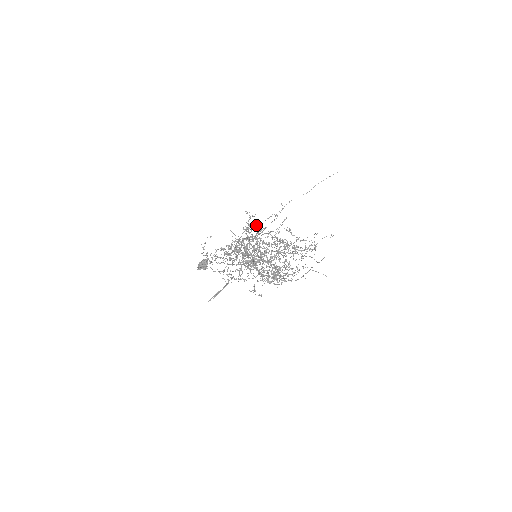
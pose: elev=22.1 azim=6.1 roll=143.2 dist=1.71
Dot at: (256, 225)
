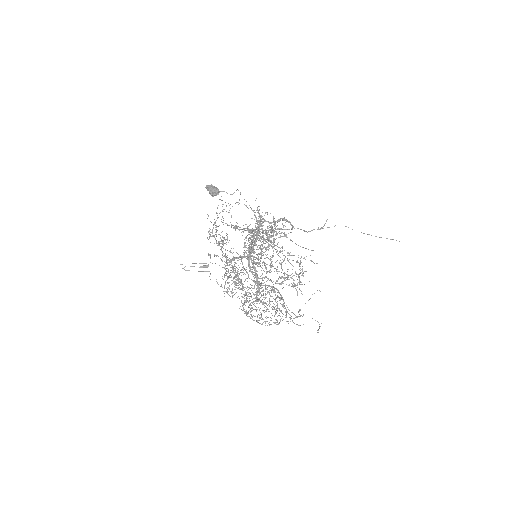
Dot at: (279, 247)
